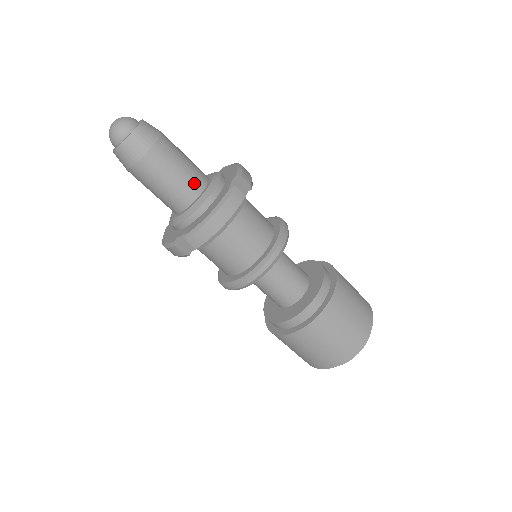
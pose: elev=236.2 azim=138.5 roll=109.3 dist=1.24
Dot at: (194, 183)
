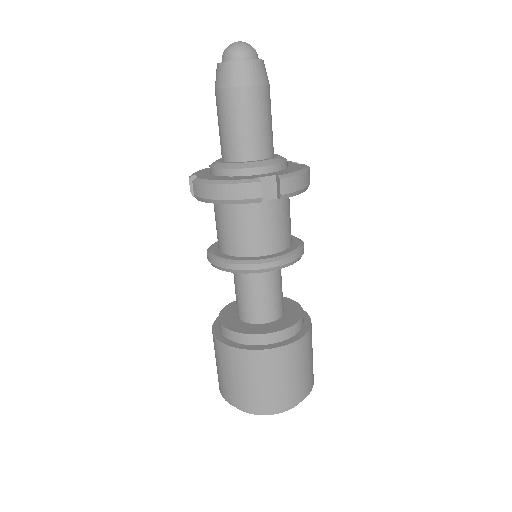
Dot at: (246, 148)
